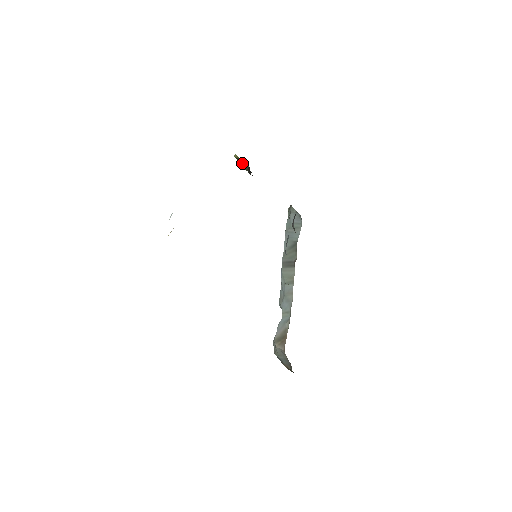
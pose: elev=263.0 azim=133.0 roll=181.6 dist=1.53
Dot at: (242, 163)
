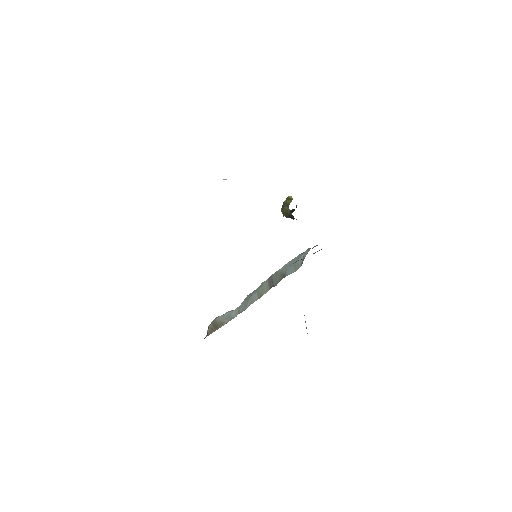
Dot at: (286, 205)
